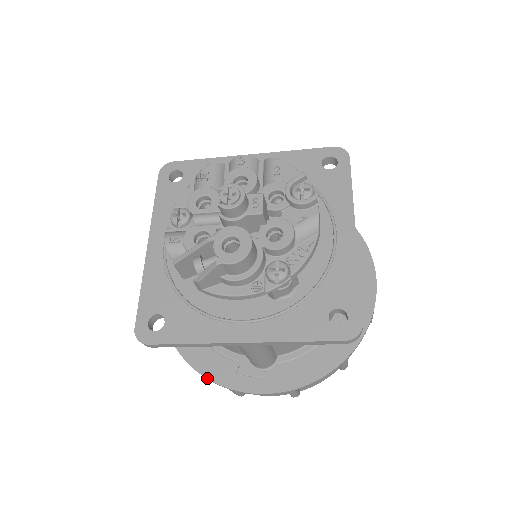
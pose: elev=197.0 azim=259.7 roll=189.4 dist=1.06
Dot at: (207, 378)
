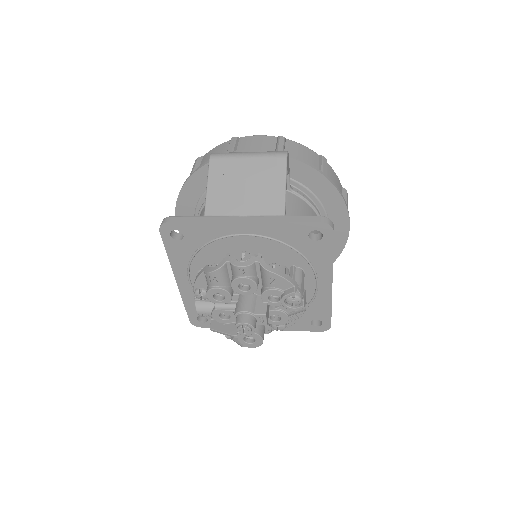
Dot at: occluded
